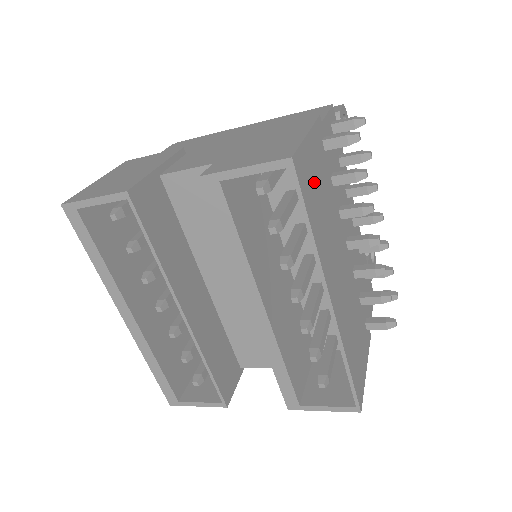
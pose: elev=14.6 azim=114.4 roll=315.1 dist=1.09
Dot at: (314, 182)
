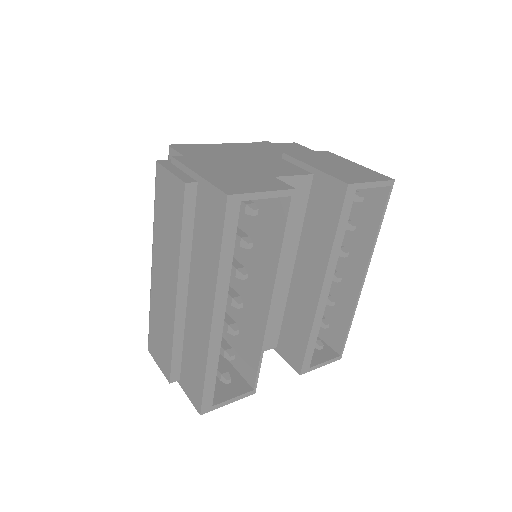
Dot at: occluded
